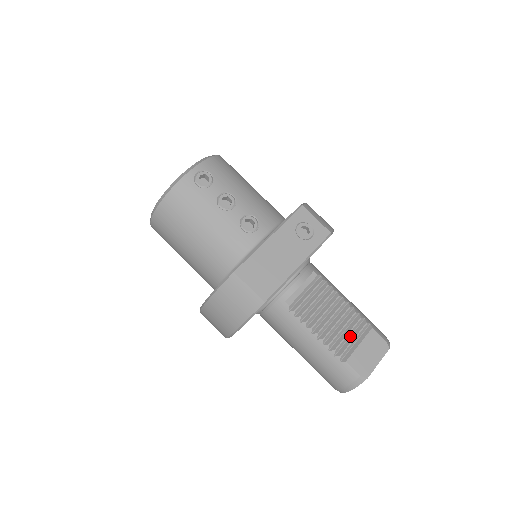
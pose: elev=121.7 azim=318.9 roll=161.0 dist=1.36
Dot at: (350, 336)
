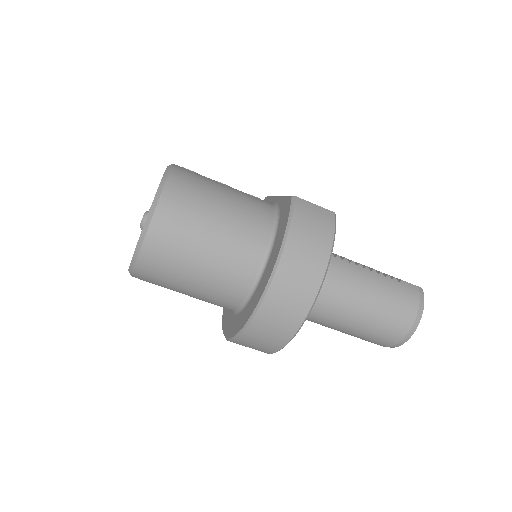
Dot at: occluded
